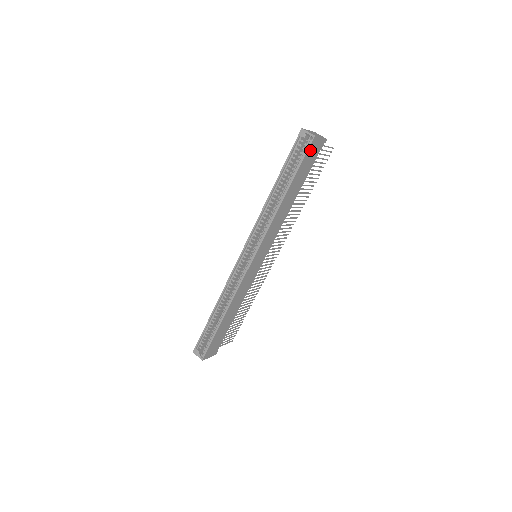
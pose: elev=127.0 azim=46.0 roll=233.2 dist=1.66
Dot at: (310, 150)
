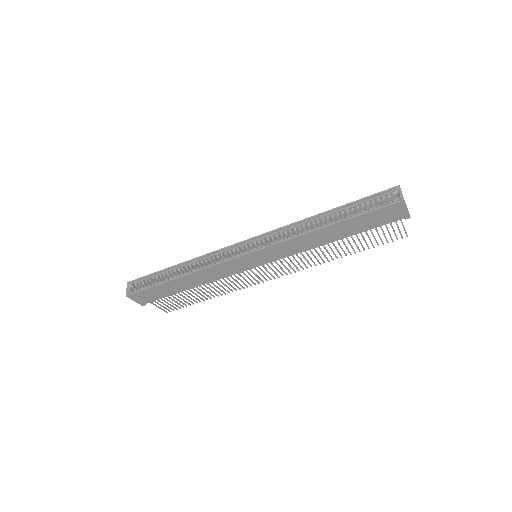
Dot at: (388, 209)
